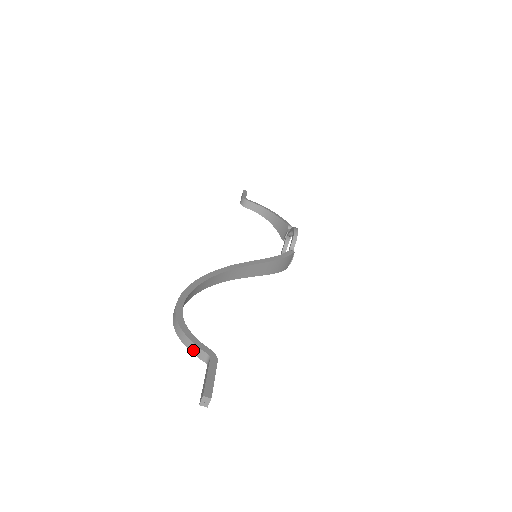
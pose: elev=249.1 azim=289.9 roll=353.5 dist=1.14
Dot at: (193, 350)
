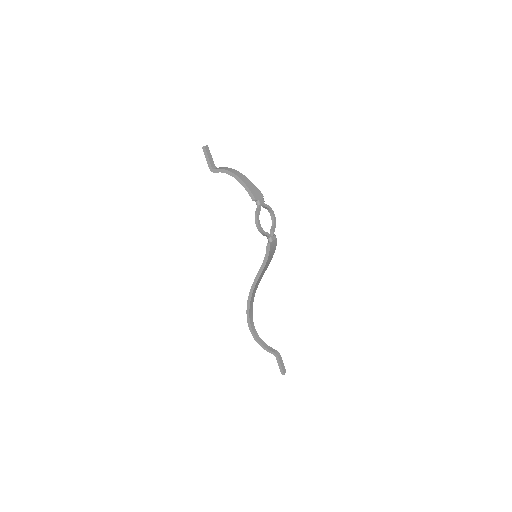
Dot at: (269, 350)
